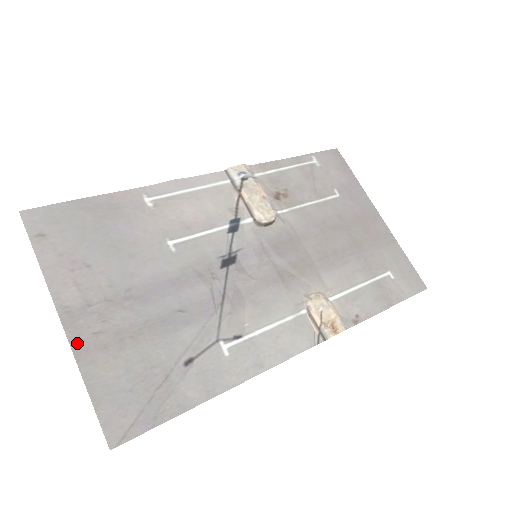
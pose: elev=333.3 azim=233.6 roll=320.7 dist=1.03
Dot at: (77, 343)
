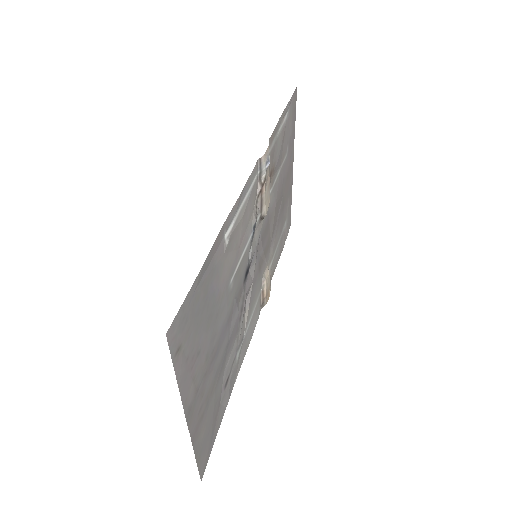
Dot at: (193, 431)
